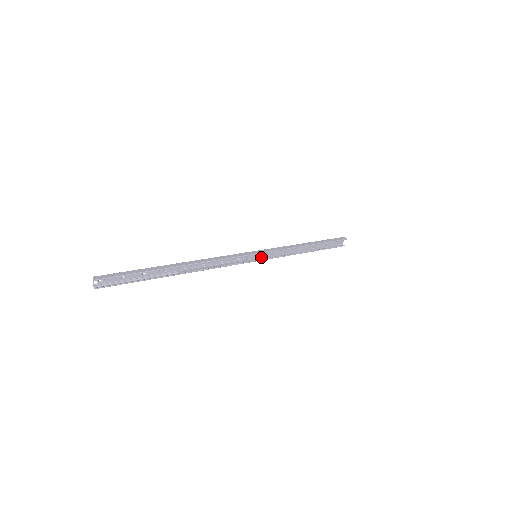
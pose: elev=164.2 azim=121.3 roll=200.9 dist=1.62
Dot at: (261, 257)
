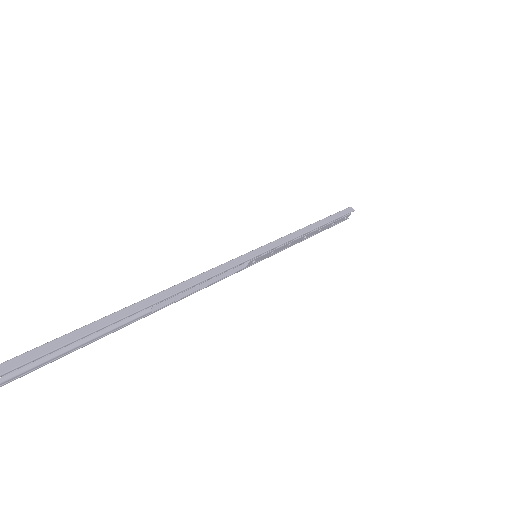
Dot at: (263, 257)
